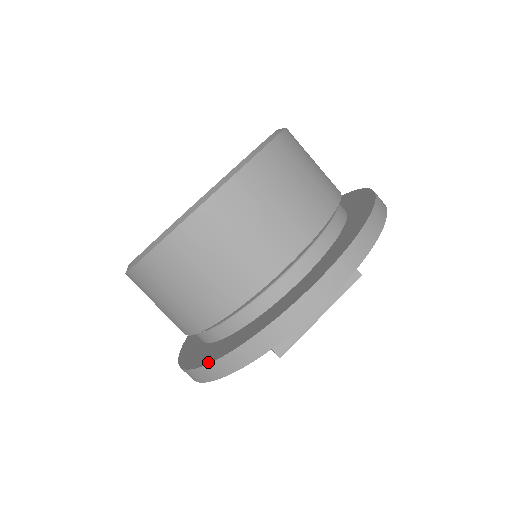
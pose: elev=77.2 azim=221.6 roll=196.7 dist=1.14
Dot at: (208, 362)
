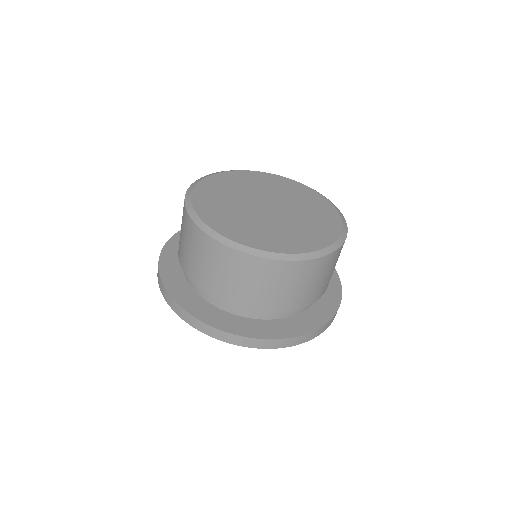
Dot at: (161, 275)
